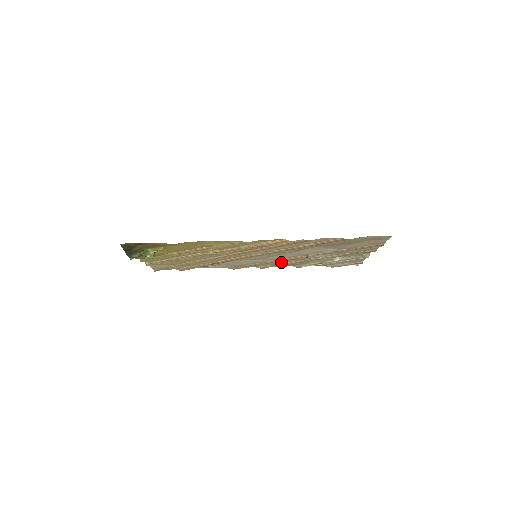
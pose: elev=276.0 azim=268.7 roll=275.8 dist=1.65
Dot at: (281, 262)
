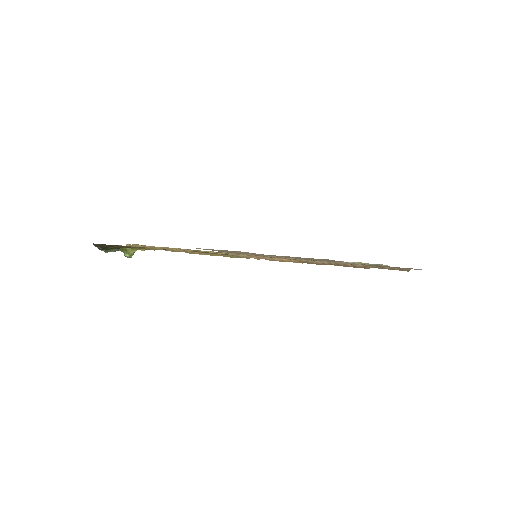
Dot at: occluded
